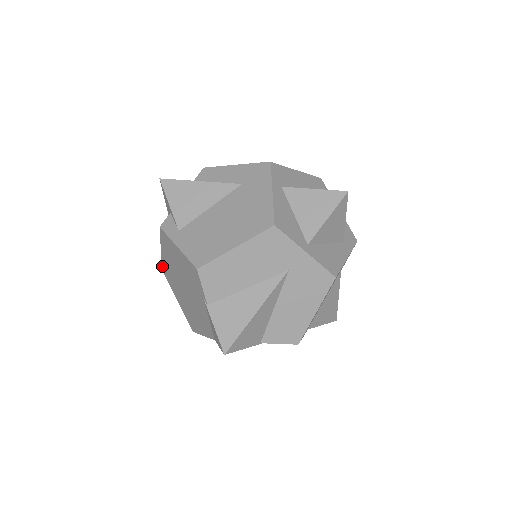
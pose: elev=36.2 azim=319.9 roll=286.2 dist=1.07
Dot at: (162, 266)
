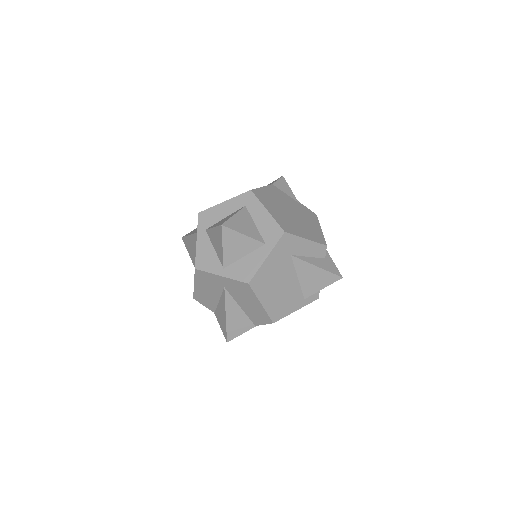
Dot at: occluded
